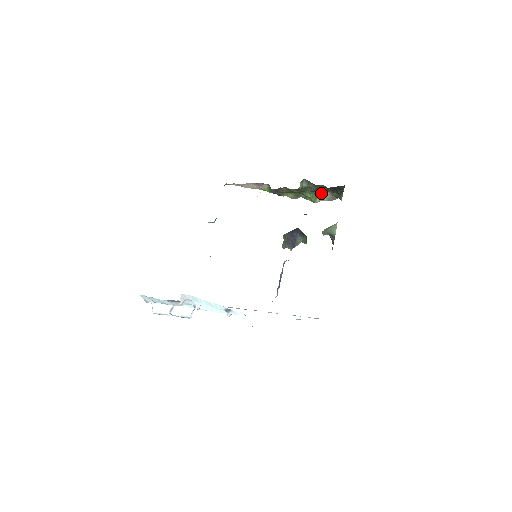
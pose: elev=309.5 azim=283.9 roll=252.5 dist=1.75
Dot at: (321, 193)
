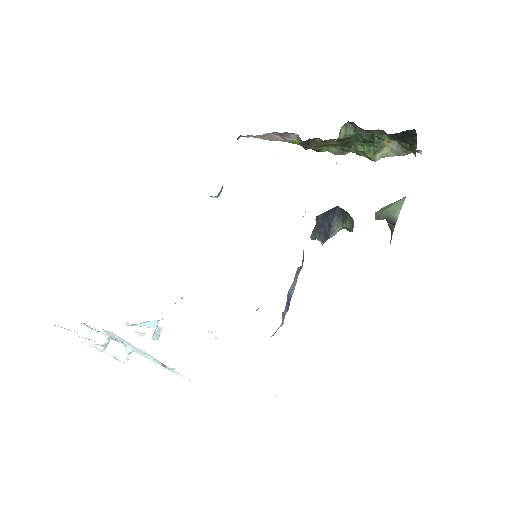
Dot at: (383, 144)
